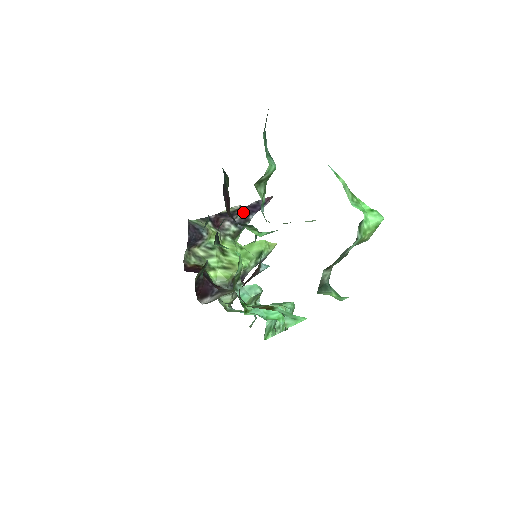
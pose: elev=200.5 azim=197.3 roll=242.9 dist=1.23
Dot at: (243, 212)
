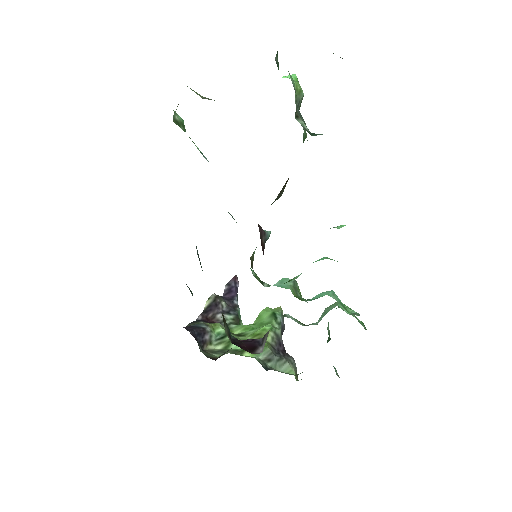
Dot at: (224, 301)
